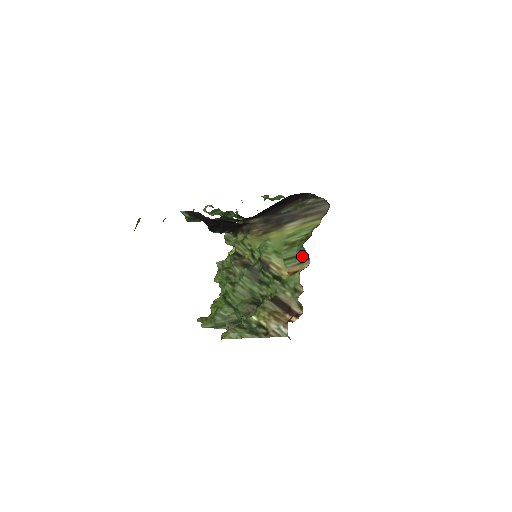
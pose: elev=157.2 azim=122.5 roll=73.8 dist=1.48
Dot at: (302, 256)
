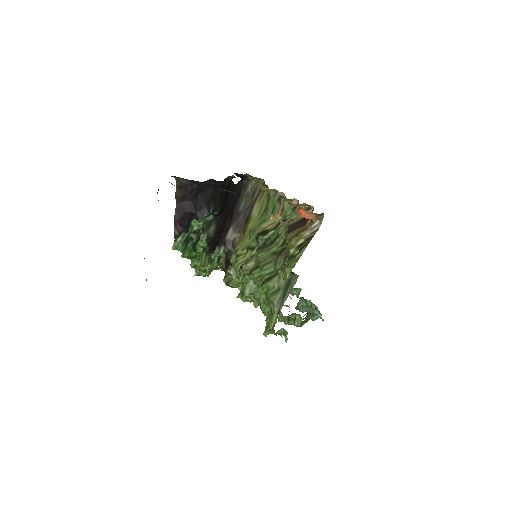
Dot at: (276, 200)
